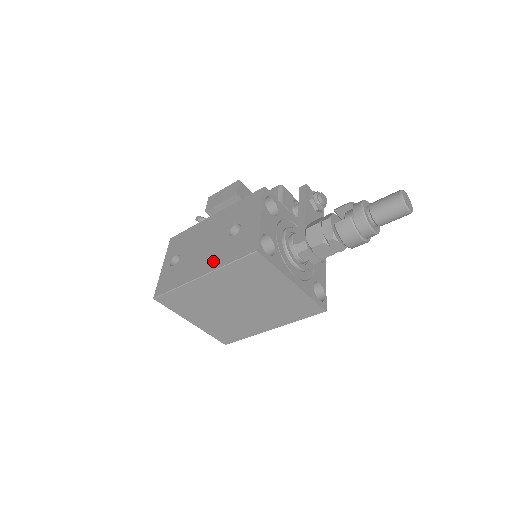
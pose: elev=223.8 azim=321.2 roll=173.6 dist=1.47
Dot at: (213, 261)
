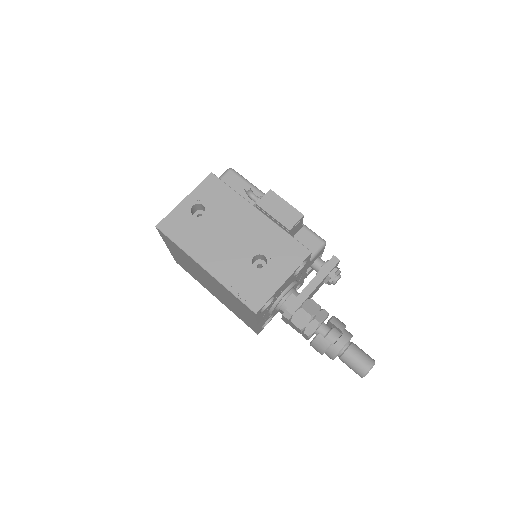
Dot at: (223, 268)
